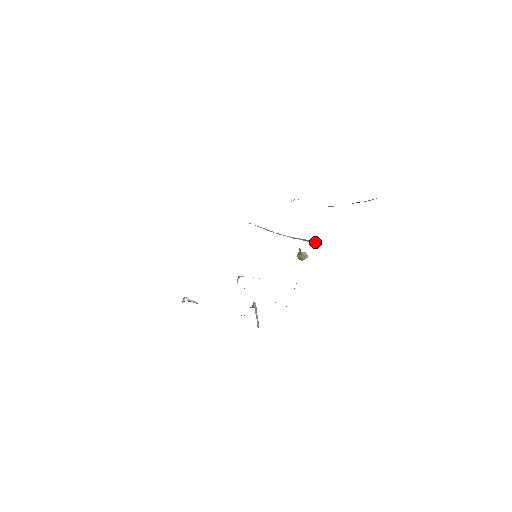
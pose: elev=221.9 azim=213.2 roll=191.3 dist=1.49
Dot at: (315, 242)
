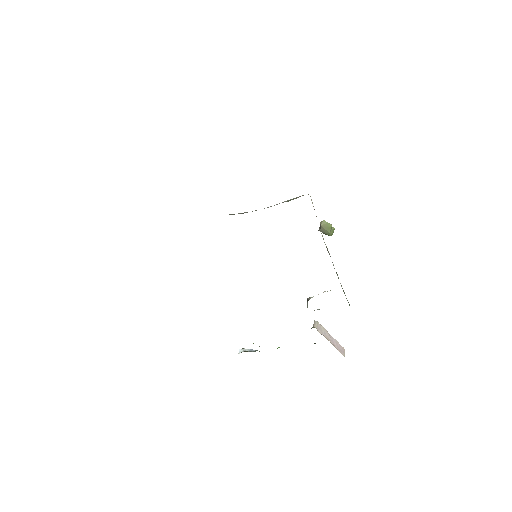
Dot at: (303, 195)
